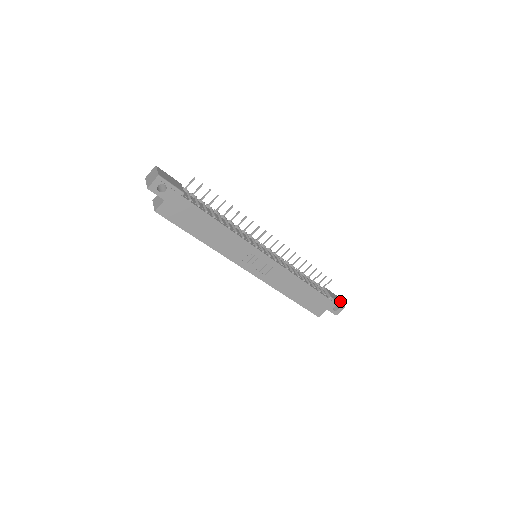
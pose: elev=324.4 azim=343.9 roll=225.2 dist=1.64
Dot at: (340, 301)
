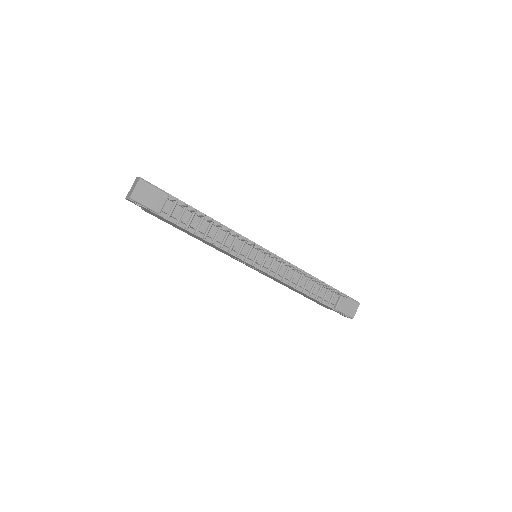
Dot at: (353, 311)
